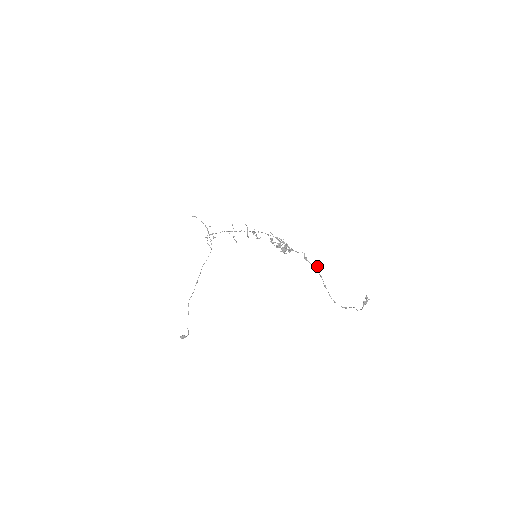
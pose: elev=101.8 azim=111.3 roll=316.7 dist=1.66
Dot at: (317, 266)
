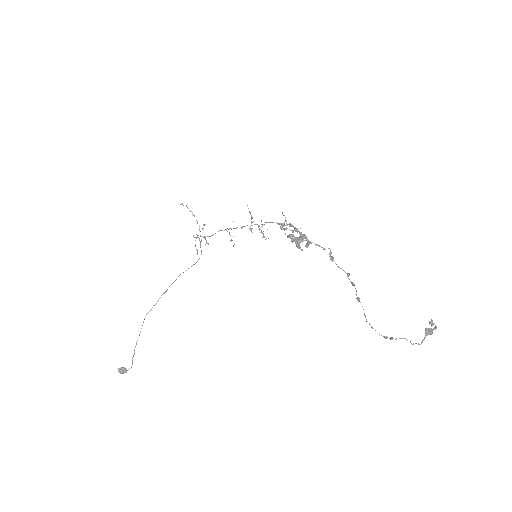
Dot at: occluded
